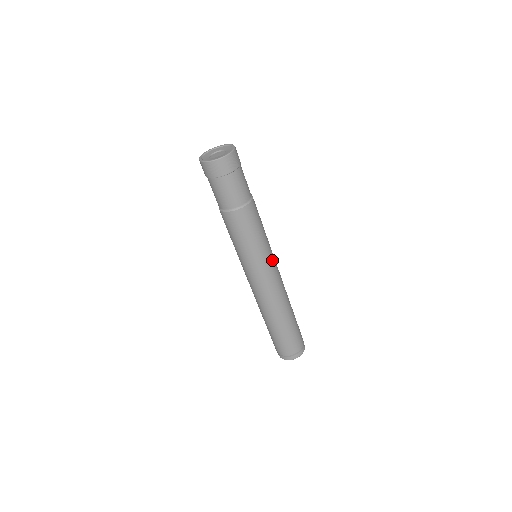
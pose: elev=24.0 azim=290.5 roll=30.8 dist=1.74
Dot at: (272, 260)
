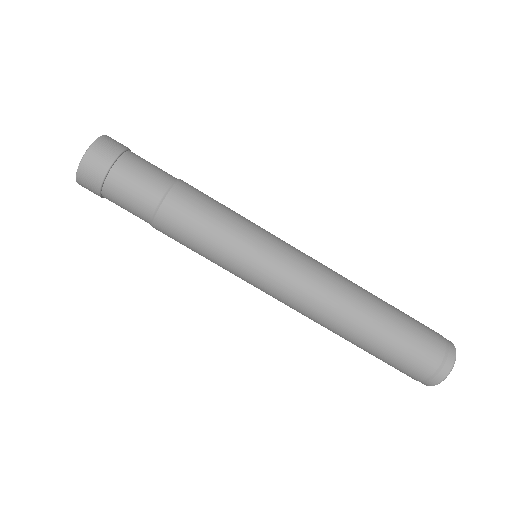
Dot at: (276, 243)
